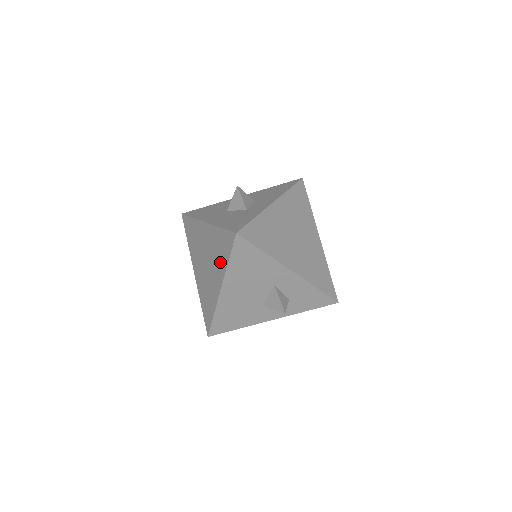
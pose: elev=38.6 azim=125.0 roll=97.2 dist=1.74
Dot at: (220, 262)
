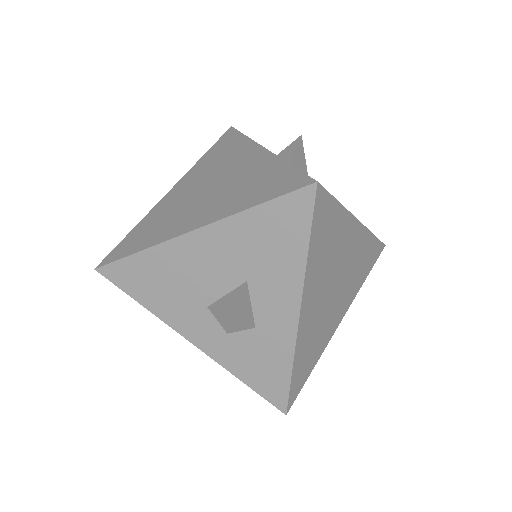
Dot at: occluded
